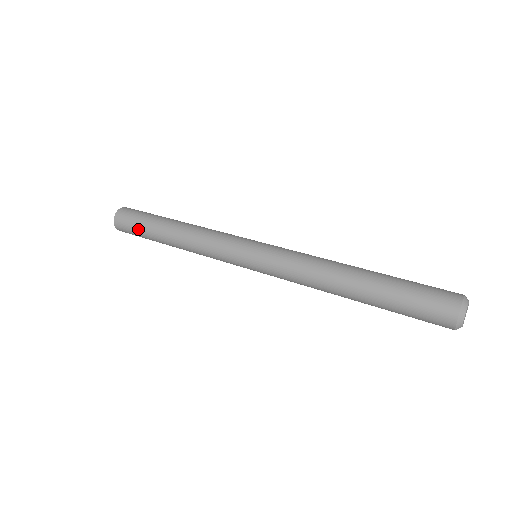
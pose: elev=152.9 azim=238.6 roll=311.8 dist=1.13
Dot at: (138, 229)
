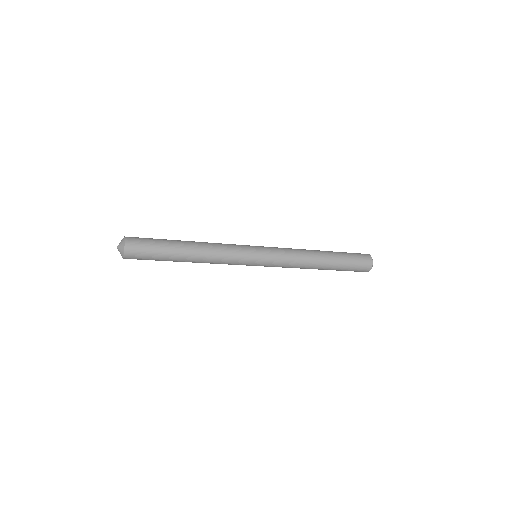
Dot at: (155, 240)
